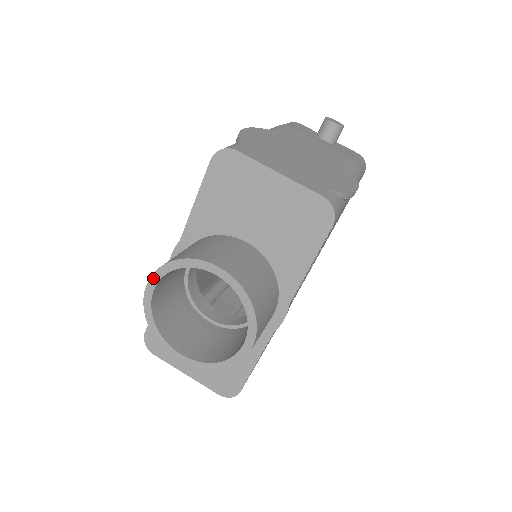
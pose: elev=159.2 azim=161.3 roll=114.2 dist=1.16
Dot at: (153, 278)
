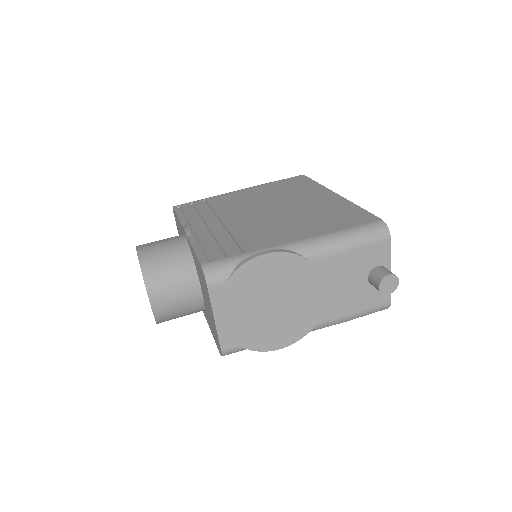
Dot at: (138, 255)
